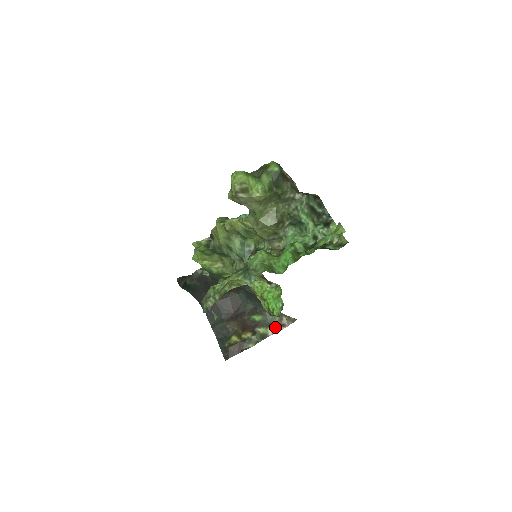
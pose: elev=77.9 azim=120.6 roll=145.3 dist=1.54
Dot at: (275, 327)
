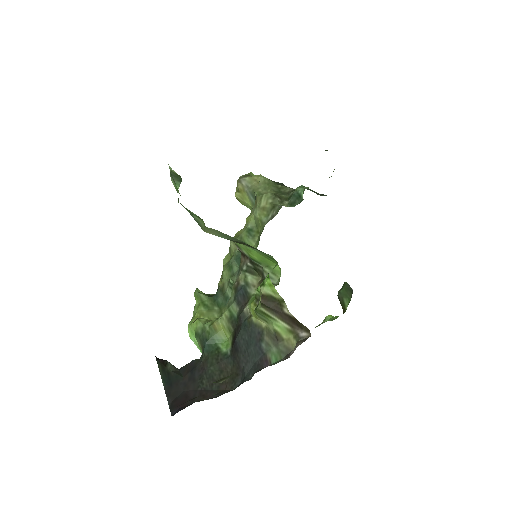
Dot at: occluded
